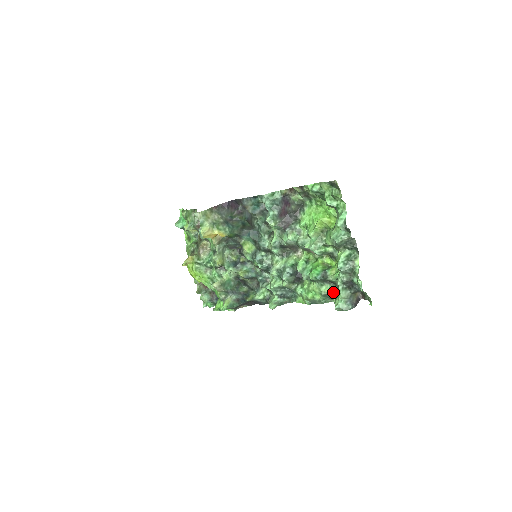
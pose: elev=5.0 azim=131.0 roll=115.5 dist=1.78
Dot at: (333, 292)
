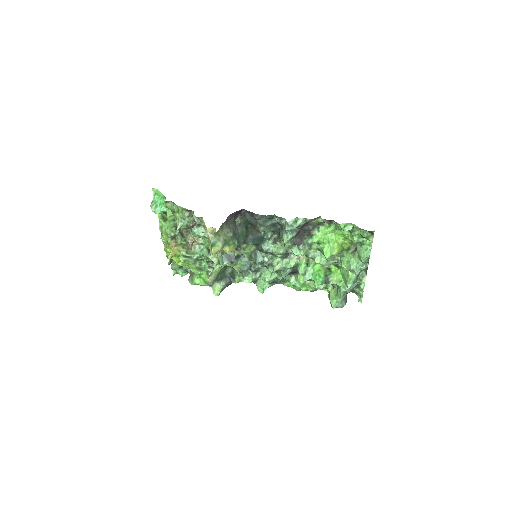
Dot at: (326, 287)
